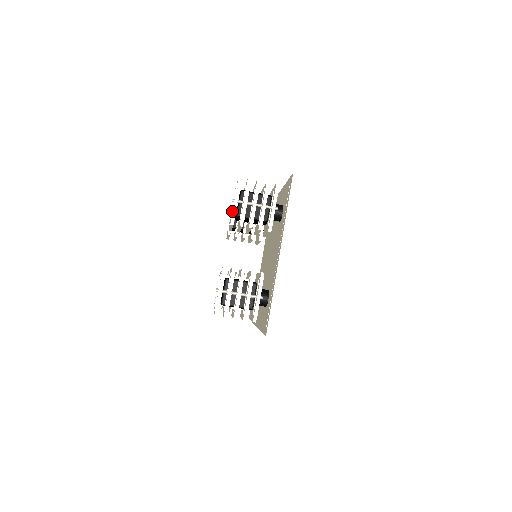
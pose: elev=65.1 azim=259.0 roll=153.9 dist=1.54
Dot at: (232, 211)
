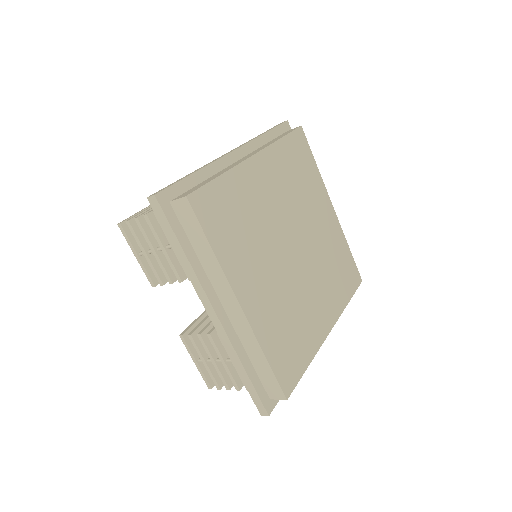
Dot at: occluded
